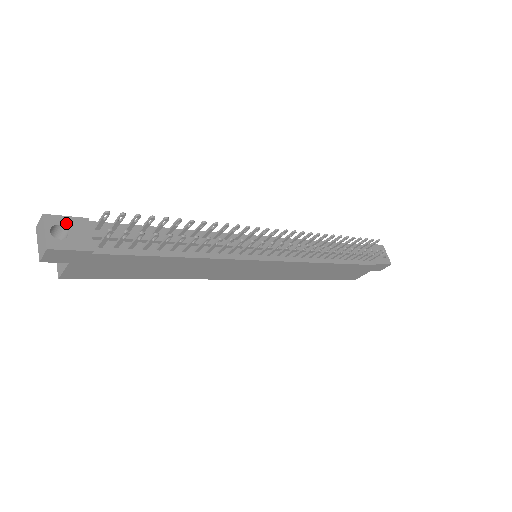
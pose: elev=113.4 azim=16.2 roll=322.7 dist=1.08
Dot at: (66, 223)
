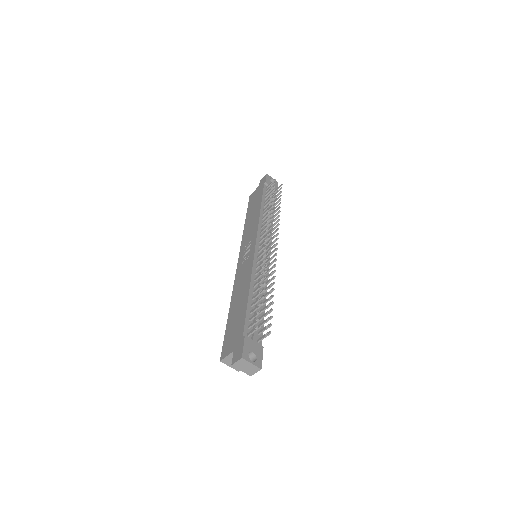
Dot at: (247, 350)
